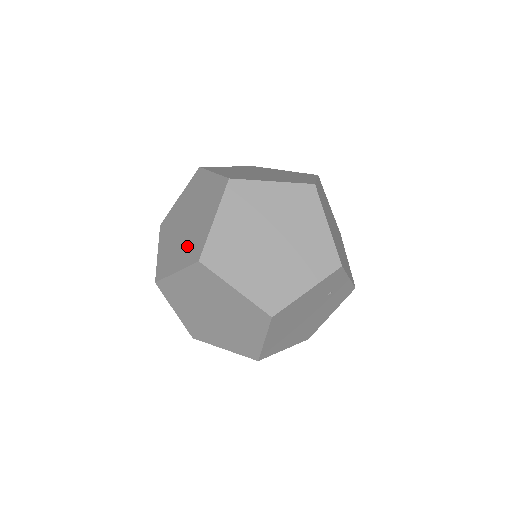
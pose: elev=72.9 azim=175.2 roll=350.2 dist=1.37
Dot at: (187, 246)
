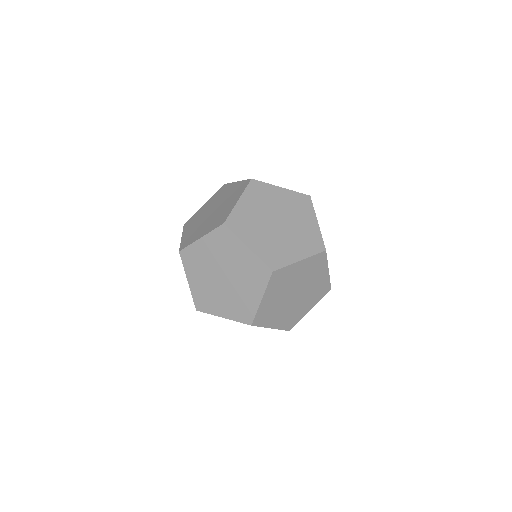
Dot at: (248, 281)
